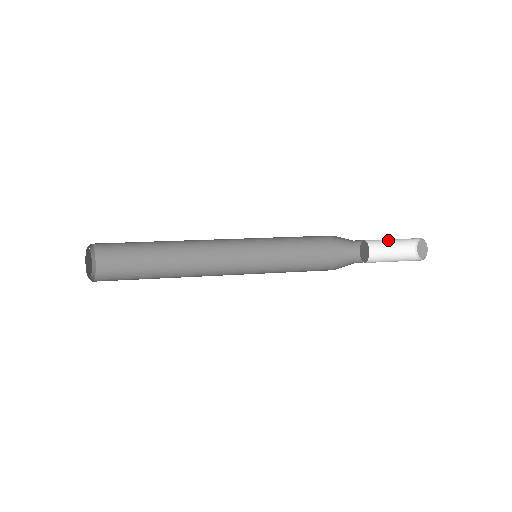
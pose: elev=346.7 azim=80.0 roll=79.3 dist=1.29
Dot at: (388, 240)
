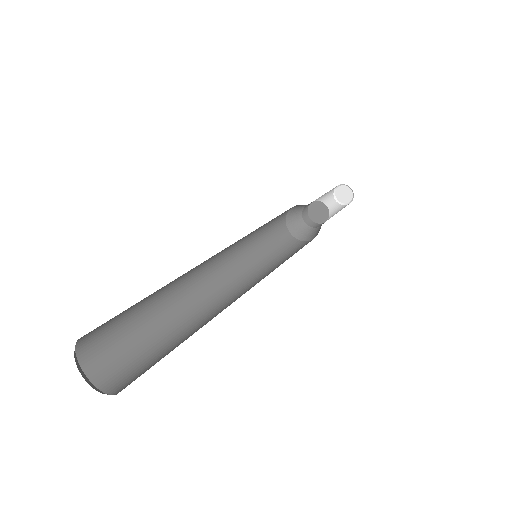
Dot at: (320, 199)
